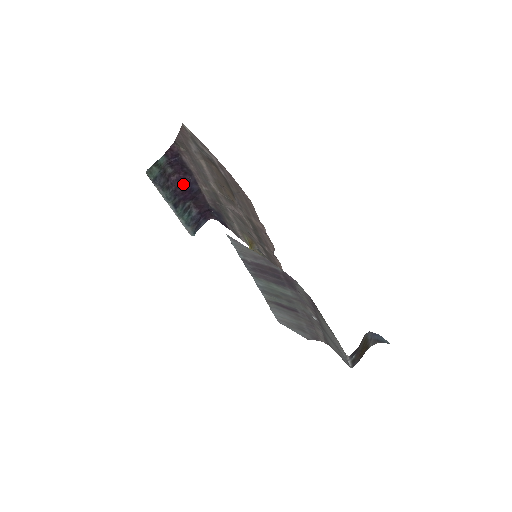
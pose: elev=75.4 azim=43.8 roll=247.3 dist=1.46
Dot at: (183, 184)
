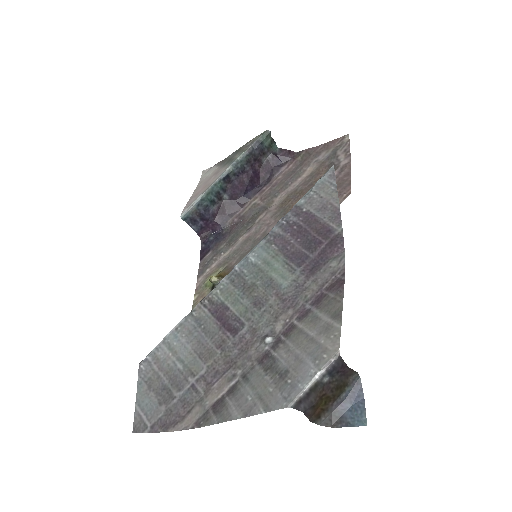
Dot at: (252, 179)
